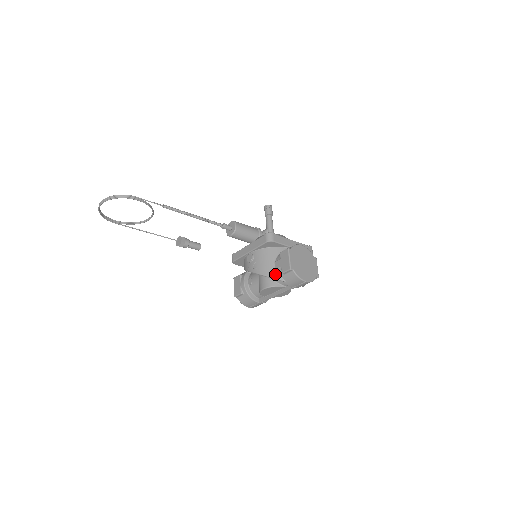
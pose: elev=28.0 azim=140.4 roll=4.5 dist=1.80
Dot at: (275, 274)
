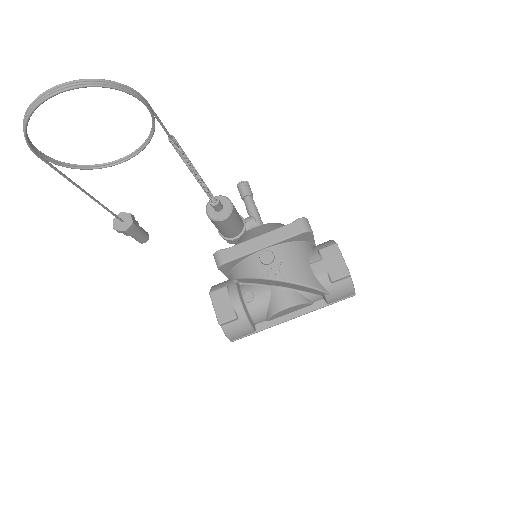
Dot at: (317, 283)
